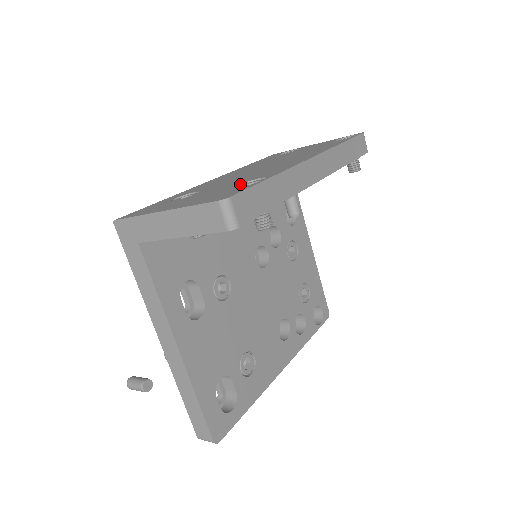
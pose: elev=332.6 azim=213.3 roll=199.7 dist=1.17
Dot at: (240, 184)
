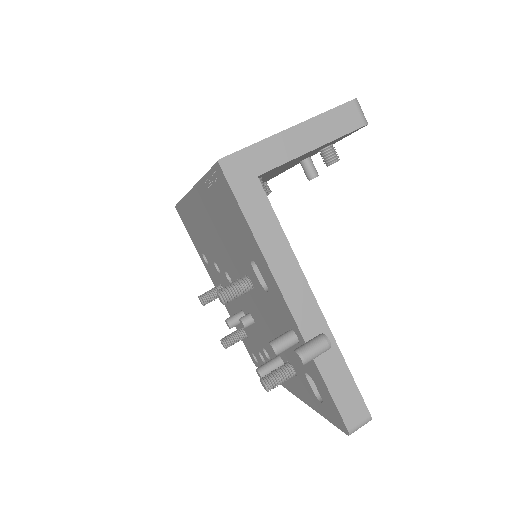
Dot at: occluded
